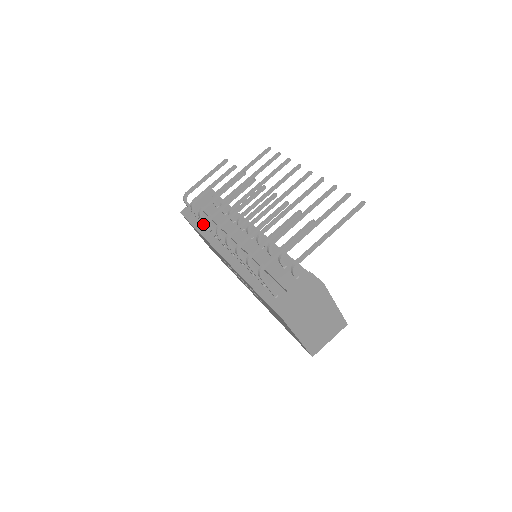
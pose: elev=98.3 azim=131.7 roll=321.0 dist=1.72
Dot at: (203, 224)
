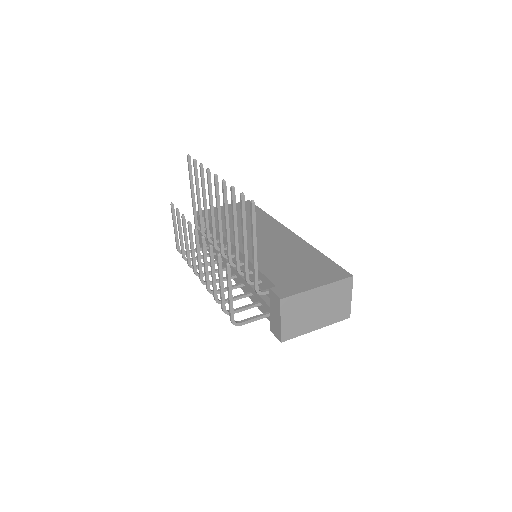
Dot at: occluded
